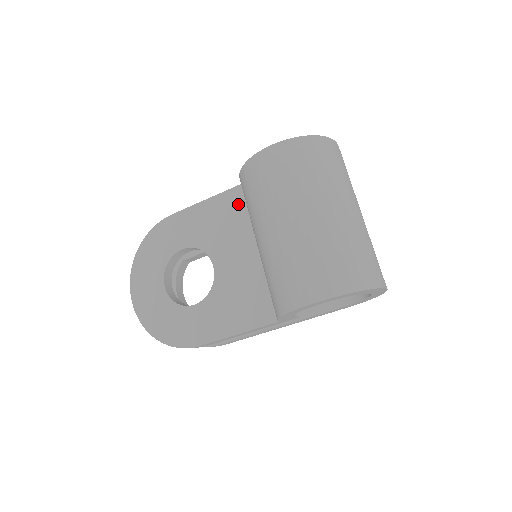
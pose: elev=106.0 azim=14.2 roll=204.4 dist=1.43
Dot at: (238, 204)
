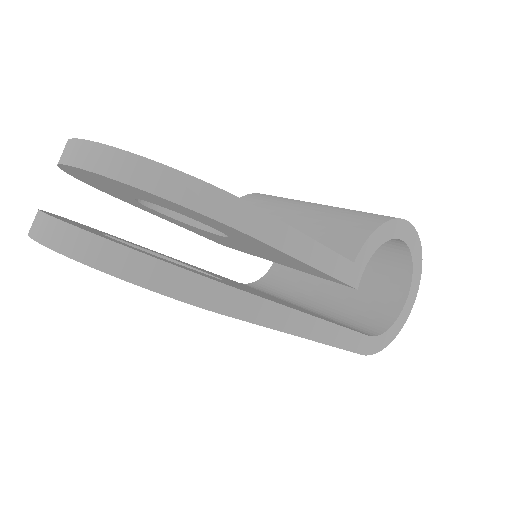
Dot at: occluded
